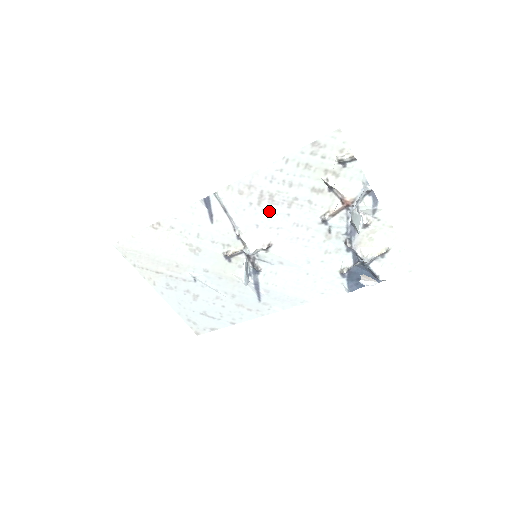
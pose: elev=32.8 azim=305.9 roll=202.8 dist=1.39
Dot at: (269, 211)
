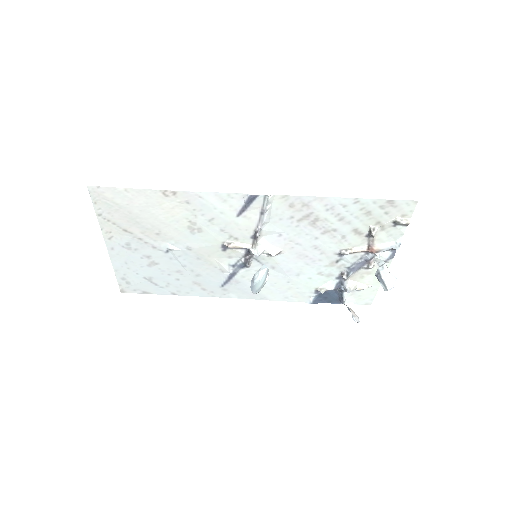
Dot at: (302, 229)
